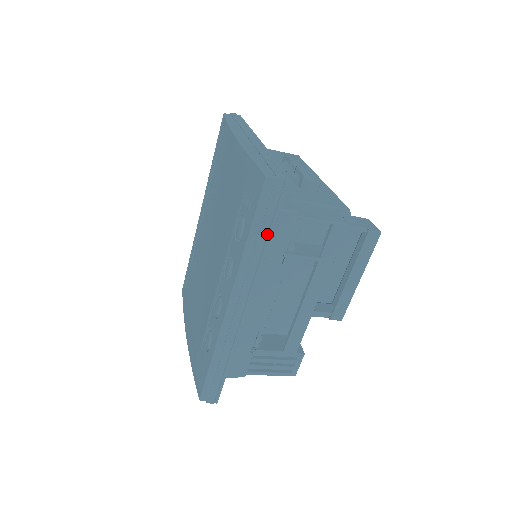
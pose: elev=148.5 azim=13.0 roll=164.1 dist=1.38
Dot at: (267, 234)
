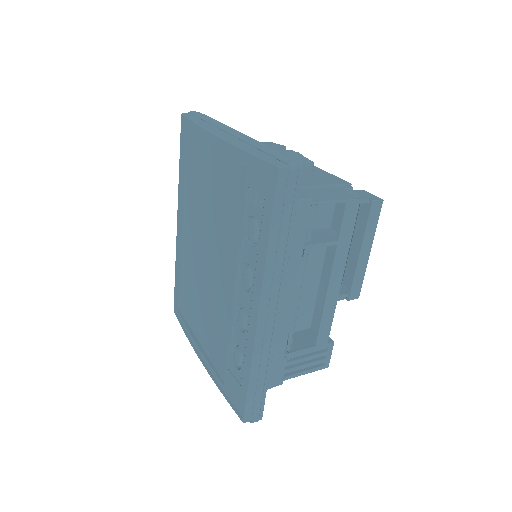
Dot at: (288, 229)
